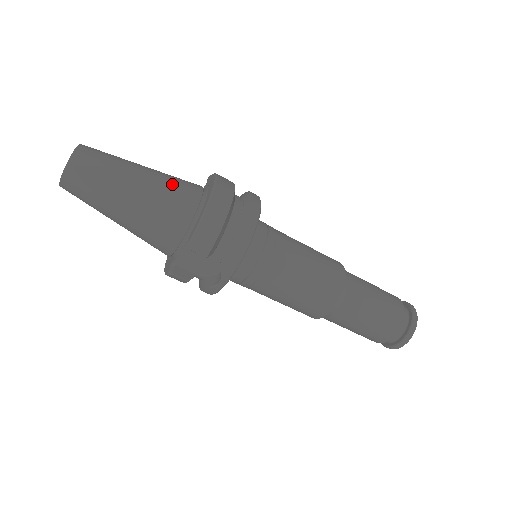
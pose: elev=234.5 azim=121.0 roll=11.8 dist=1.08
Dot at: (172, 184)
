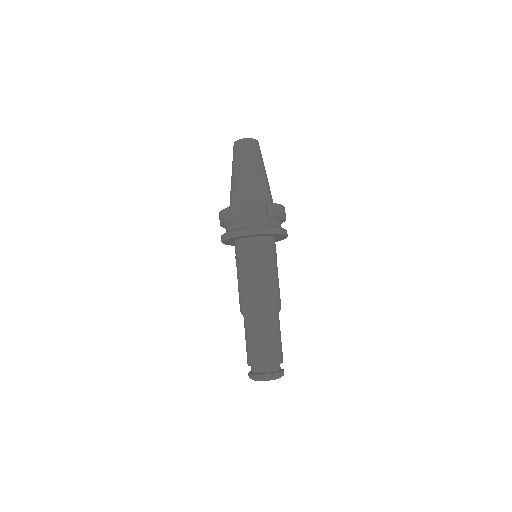
Dot at: occluded
